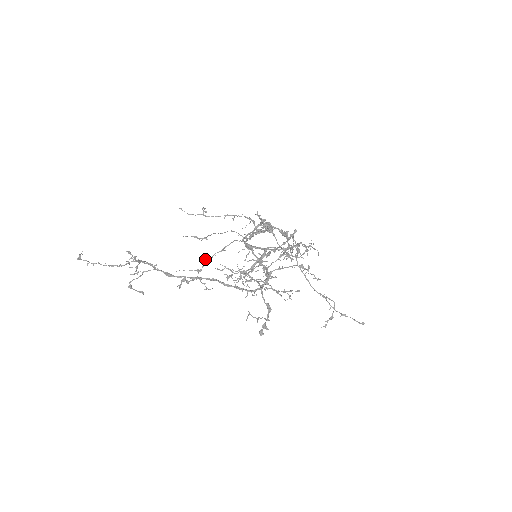
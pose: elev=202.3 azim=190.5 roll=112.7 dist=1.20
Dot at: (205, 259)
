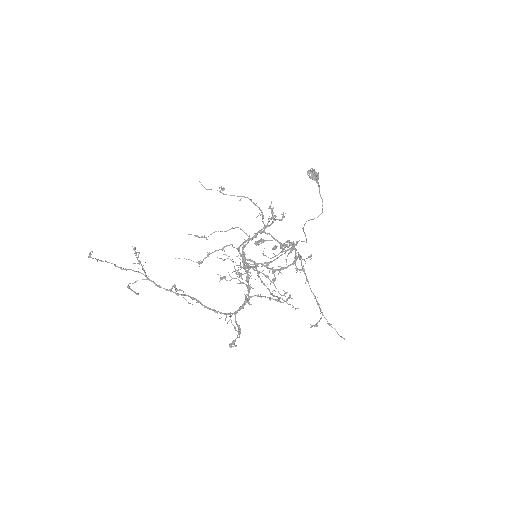
Dot at: (207, 252)
